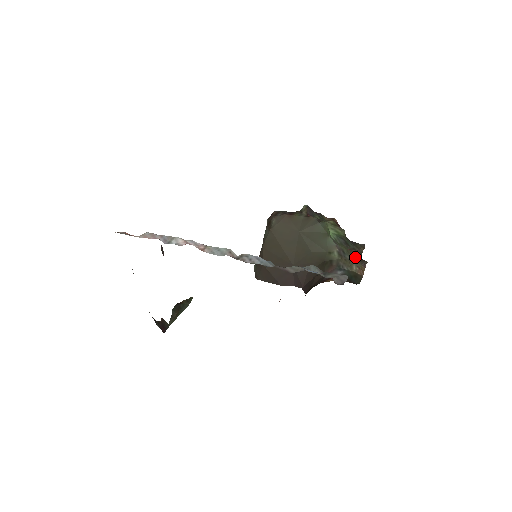
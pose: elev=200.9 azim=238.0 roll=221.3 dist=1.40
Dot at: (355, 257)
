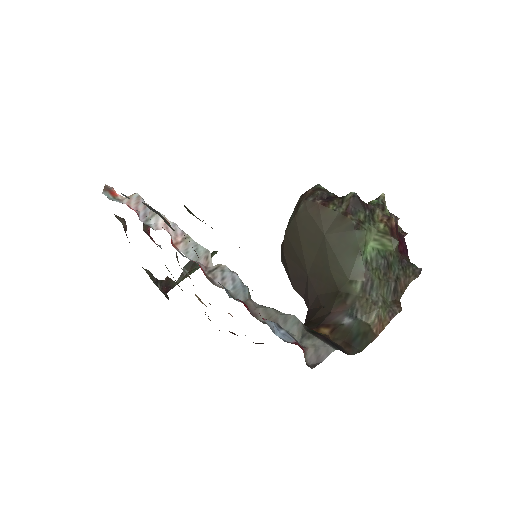
Dot at: (388, 295)
